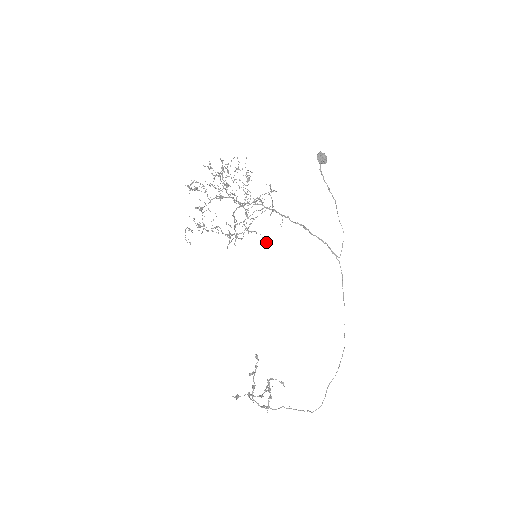
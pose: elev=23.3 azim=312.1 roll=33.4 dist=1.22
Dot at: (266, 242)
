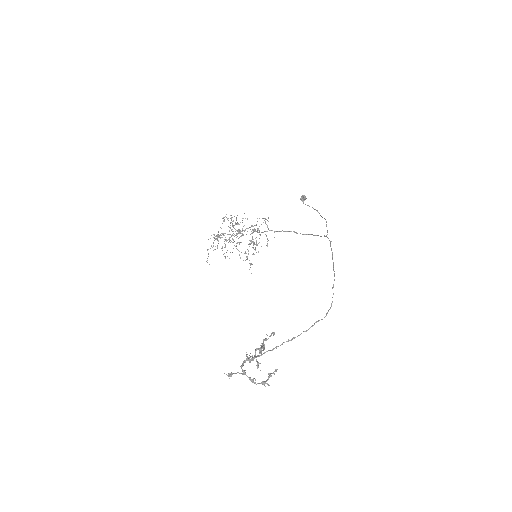
Dot at: (254, 231)
